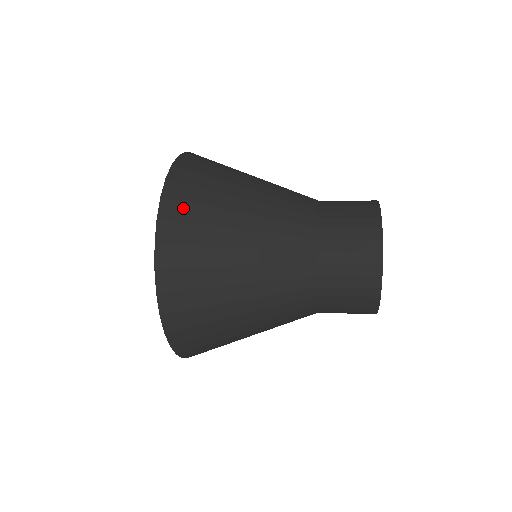
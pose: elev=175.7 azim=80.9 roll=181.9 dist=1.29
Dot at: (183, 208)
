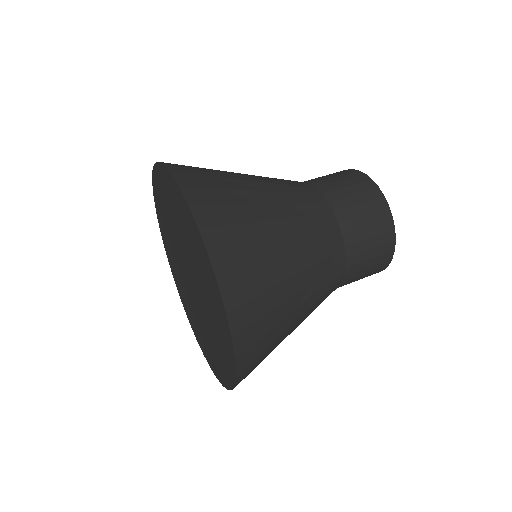
Dot at: (206, 193)
